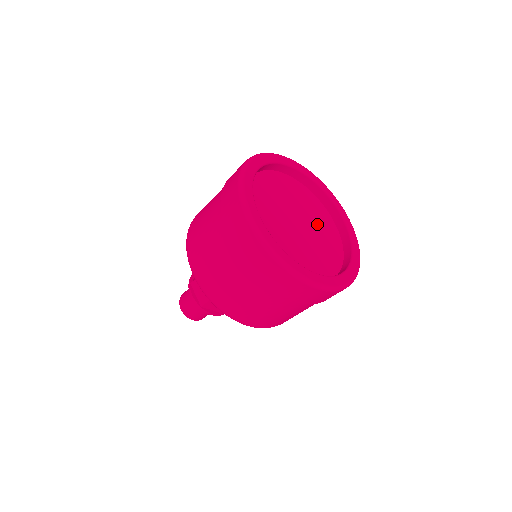
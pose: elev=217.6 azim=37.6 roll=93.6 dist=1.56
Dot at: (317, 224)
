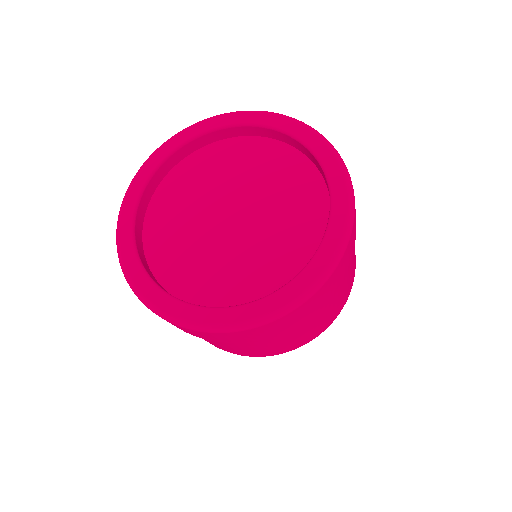
Dot at: (270, 189)
